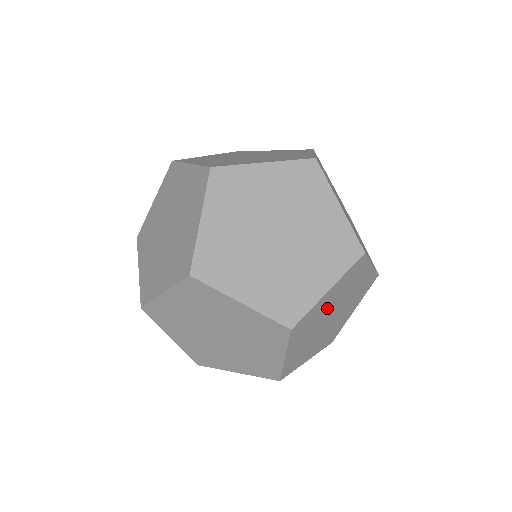
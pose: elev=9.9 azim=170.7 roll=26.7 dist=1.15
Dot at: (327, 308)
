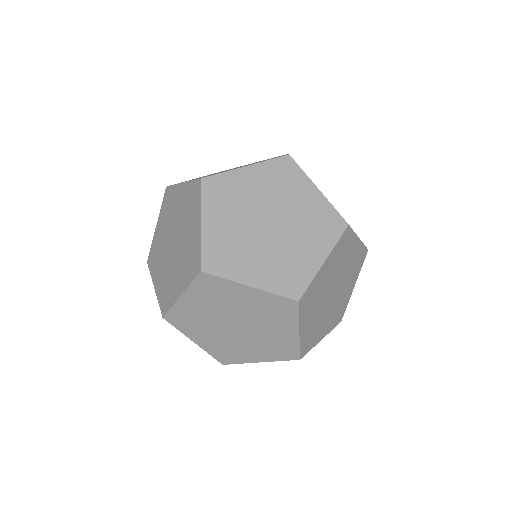
Dot at: (327, 281)
